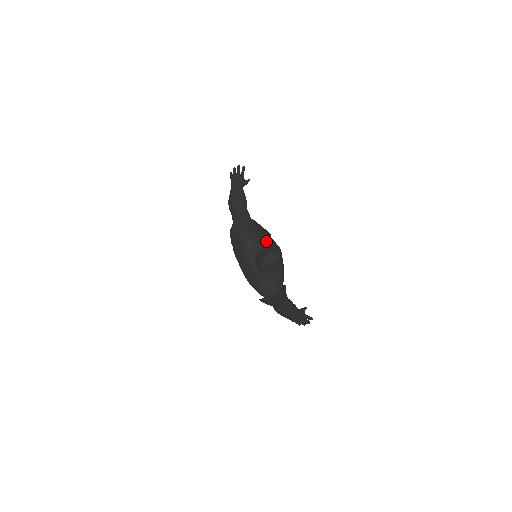
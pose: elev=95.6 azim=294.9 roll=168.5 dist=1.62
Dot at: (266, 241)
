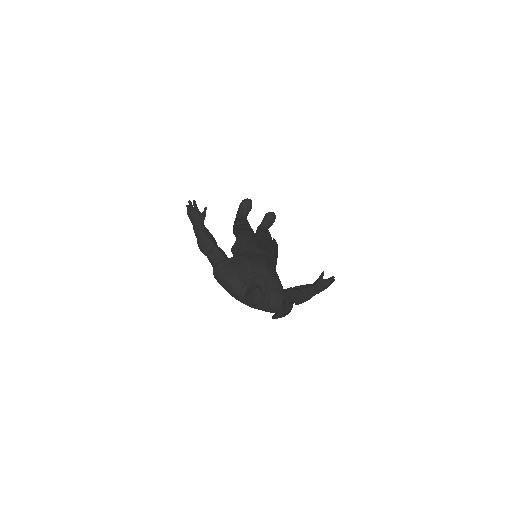
Dot at: (247, 273)
